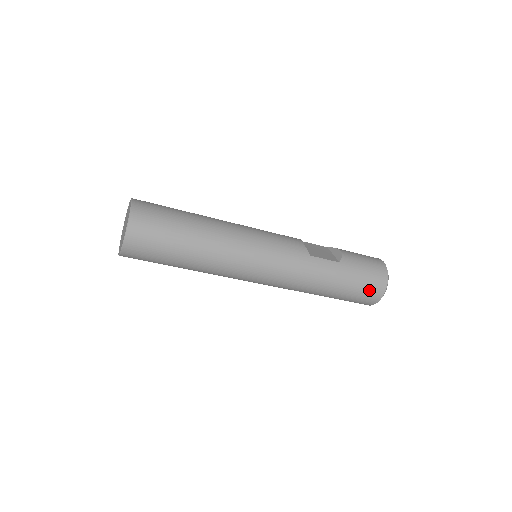
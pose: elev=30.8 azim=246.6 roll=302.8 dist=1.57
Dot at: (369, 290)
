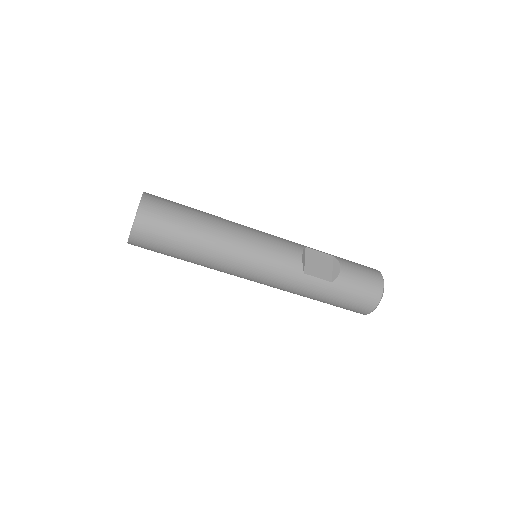
Dot at: (356, 308)
